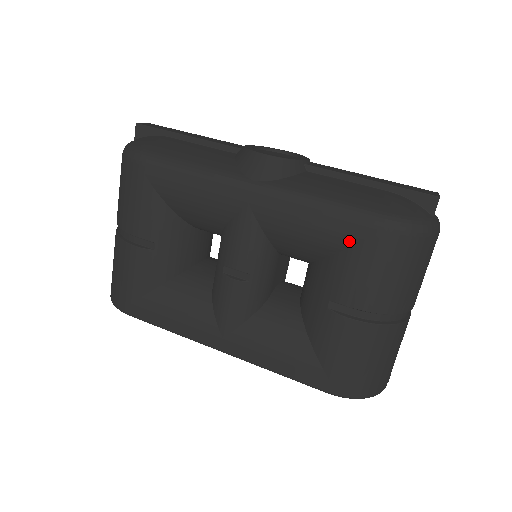
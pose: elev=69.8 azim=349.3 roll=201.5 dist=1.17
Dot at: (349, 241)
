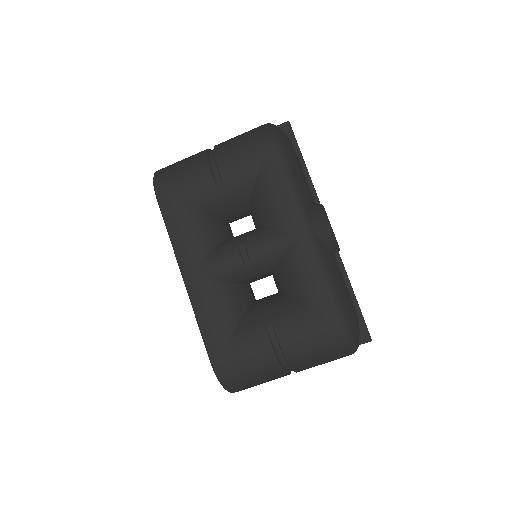
Dot at: (317, 310)
